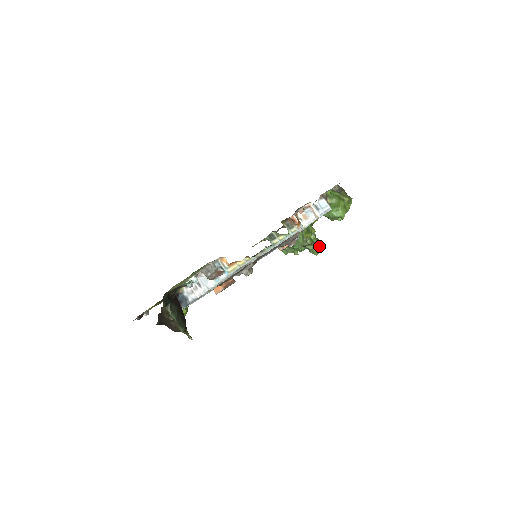
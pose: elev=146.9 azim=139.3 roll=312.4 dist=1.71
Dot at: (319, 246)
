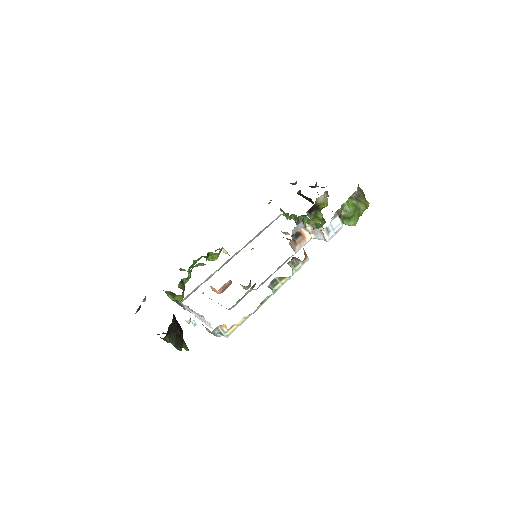
Dot at: (323, 224)
